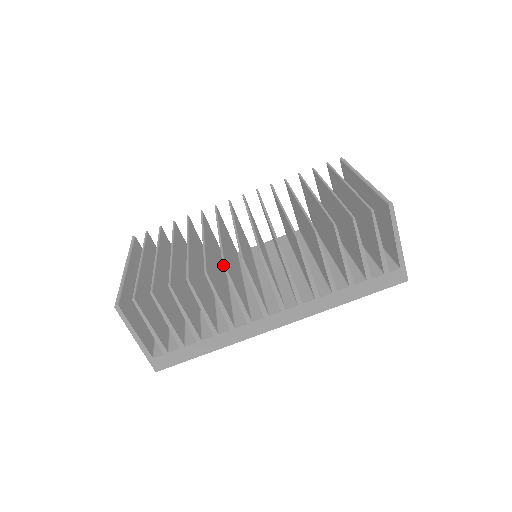
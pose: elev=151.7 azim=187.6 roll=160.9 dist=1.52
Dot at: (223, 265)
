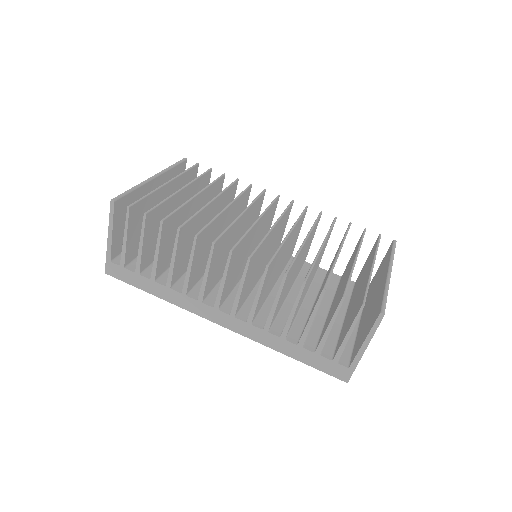
Dot at: (214, 242)
